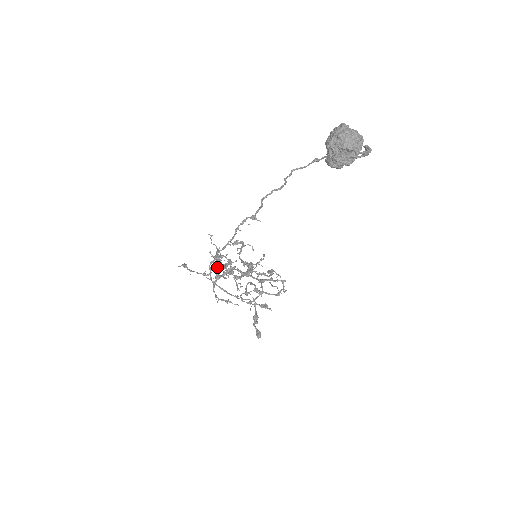
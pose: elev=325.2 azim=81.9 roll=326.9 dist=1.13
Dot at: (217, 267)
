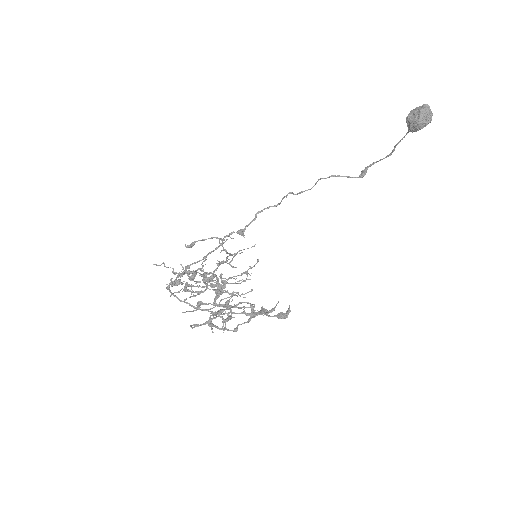
Dot at: (194, 277)
